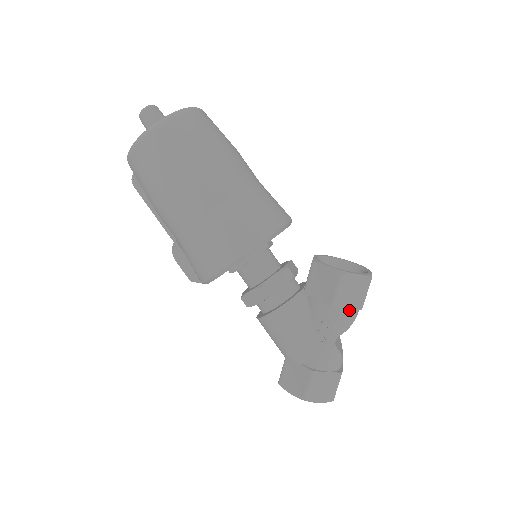
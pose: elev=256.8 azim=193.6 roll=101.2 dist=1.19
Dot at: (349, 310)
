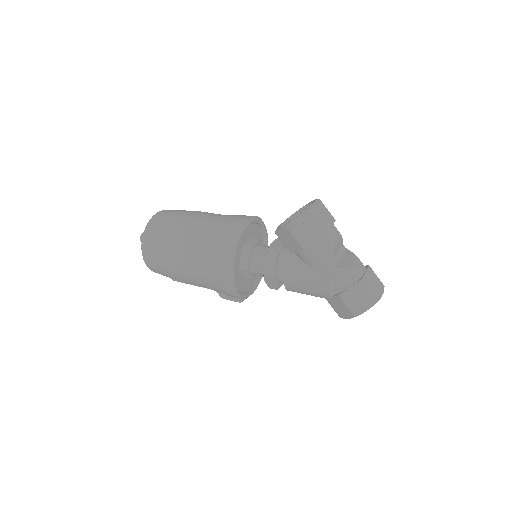
Dot at: (319, 240)
